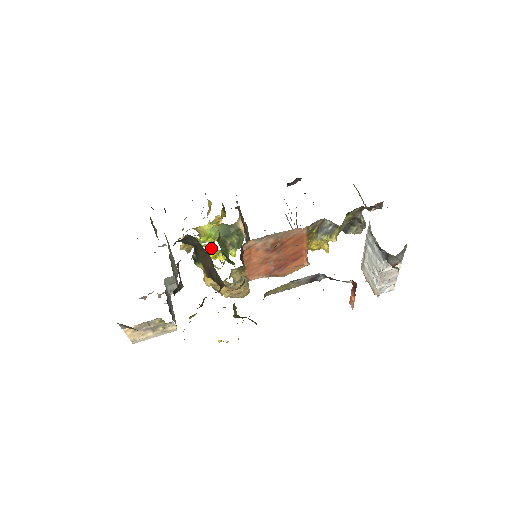
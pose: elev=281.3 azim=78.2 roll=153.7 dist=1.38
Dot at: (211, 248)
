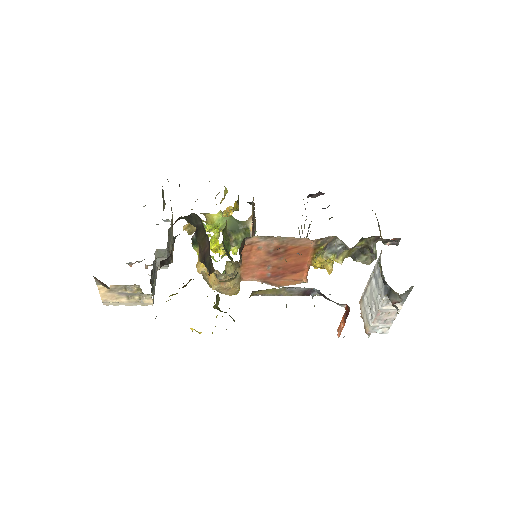
Dot at: (214, 239)
